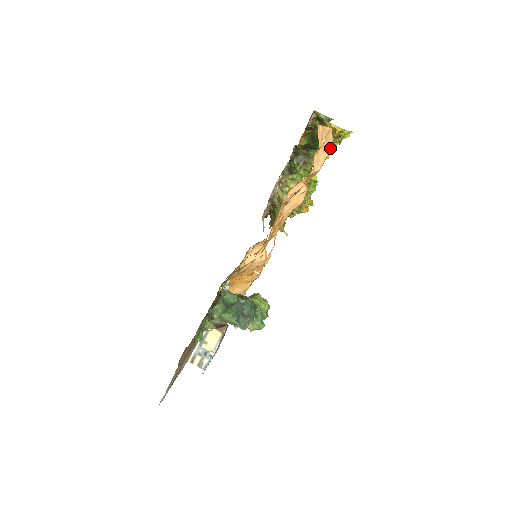
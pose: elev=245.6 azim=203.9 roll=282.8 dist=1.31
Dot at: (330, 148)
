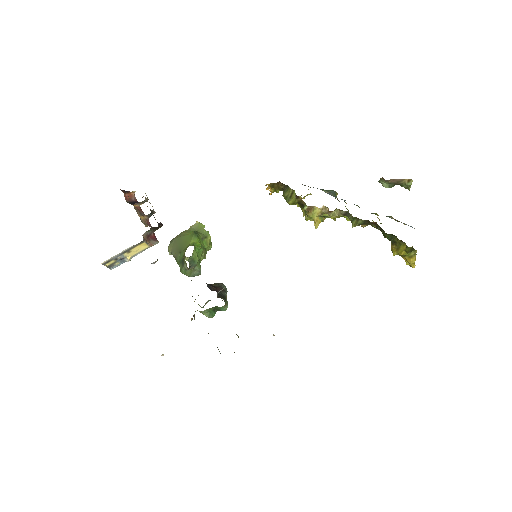
Dot at: occluded
